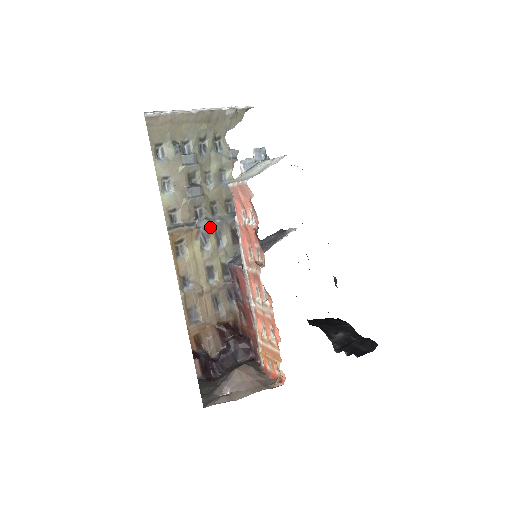
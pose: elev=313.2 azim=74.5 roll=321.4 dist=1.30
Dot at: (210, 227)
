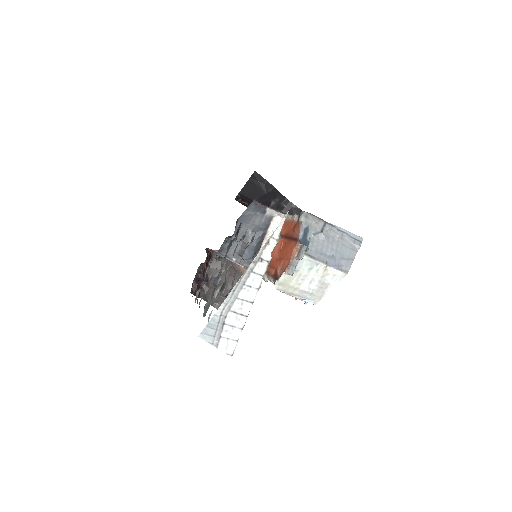
Dot at: occluded
